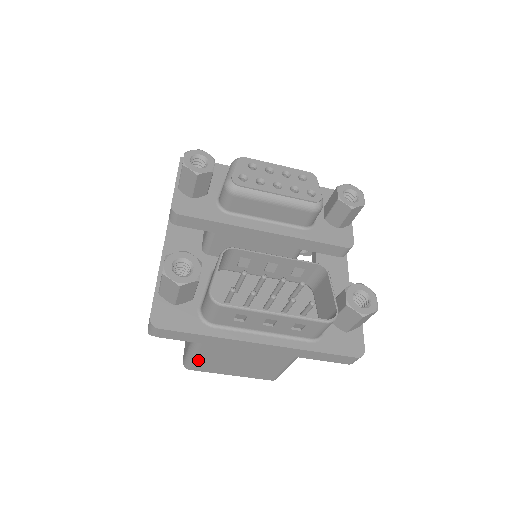
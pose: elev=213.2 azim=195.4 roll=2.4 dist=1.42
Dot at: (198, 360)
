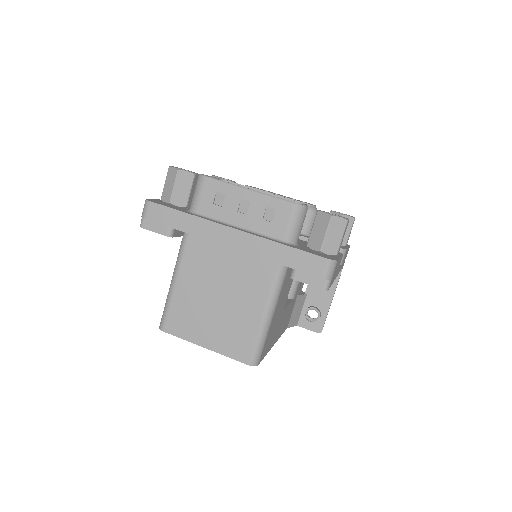
Dot at: (175, 303)
